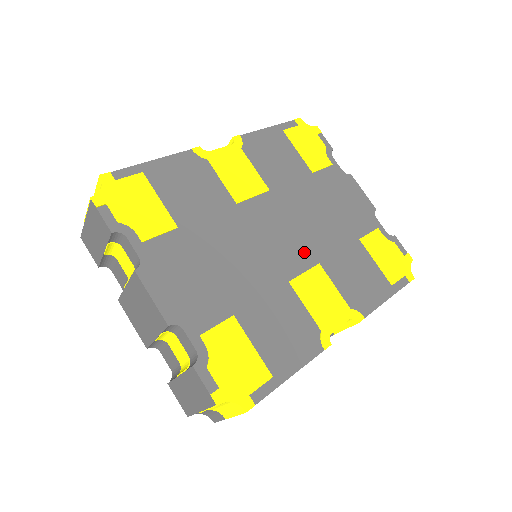
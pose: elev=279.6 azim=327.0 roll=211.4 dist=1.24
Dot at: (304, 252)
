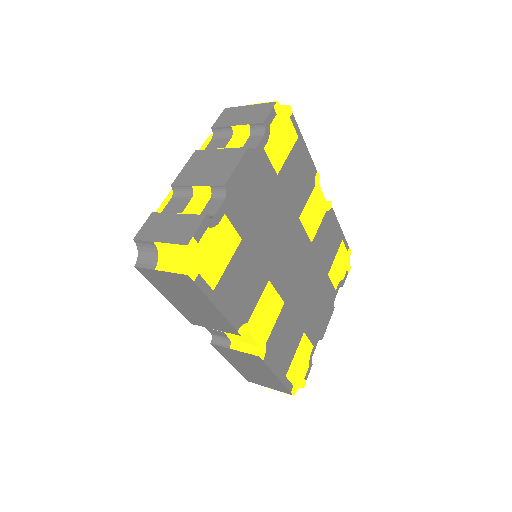
Dot at: (287, 286)
